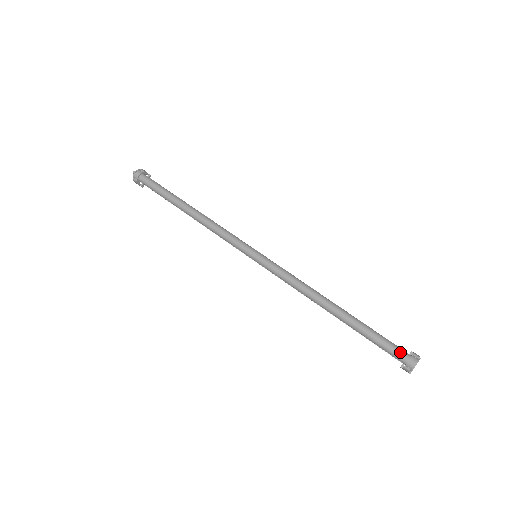
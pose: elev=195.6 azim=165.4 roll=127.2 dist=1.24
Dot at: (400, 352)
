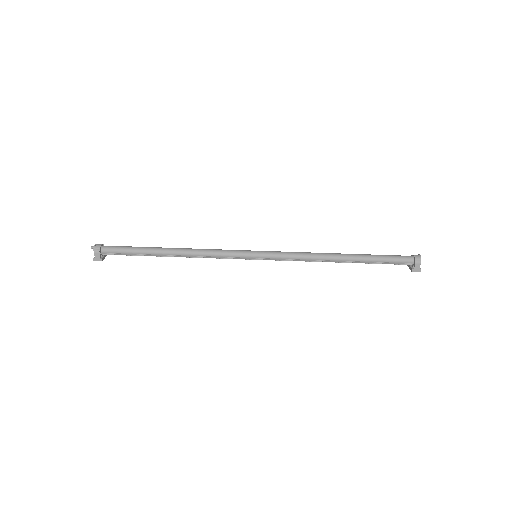
Dot at: occluded
